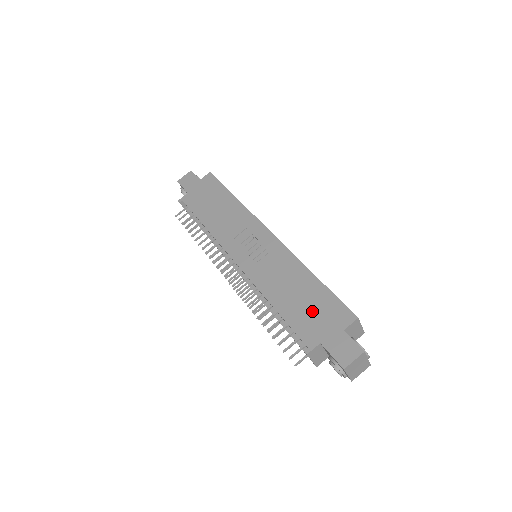
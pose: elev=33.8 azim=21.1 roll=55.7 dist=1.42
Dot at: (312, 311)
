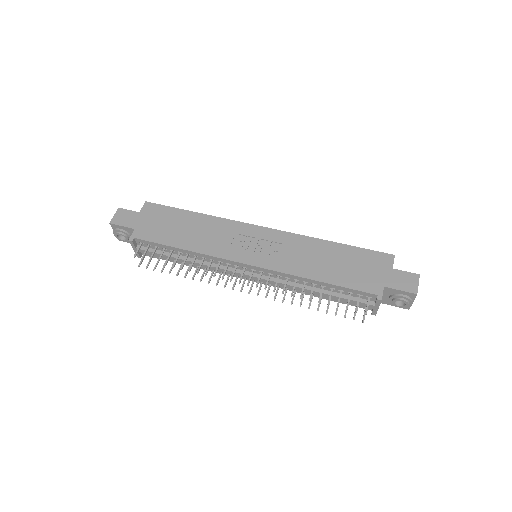
Dot at: (357, 268)
